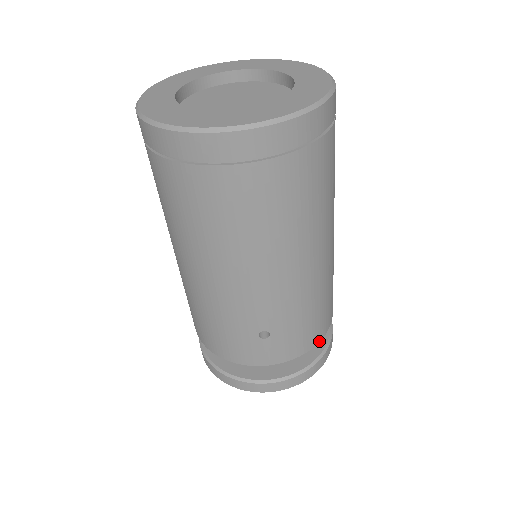
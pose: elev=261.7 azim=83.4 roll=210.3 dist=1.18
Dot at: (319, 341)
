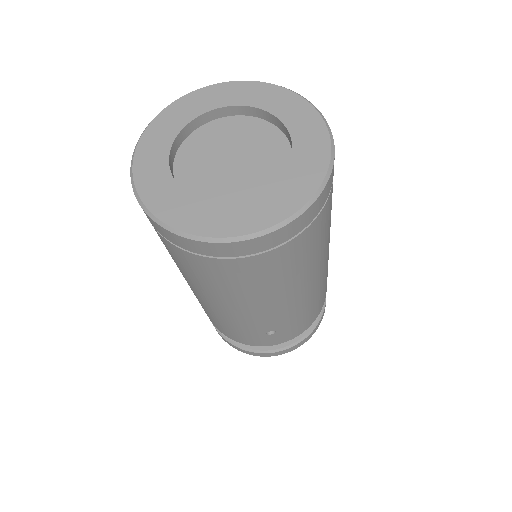
Dot at: occluded
